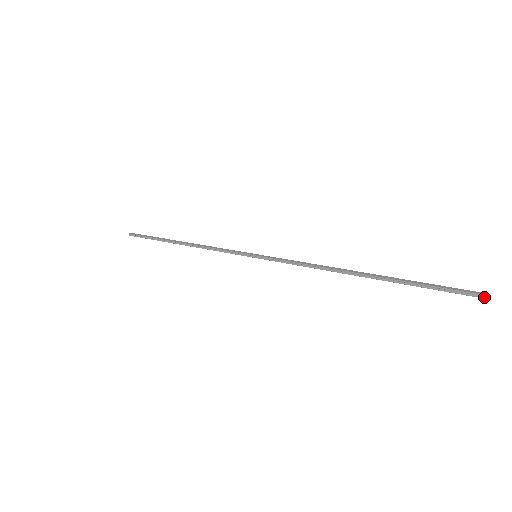
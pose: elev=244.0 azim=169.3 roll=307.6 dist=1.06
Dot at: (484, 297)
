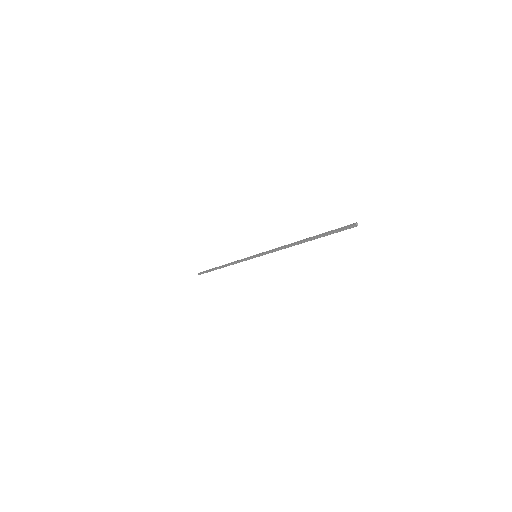
Dot at: occluded
